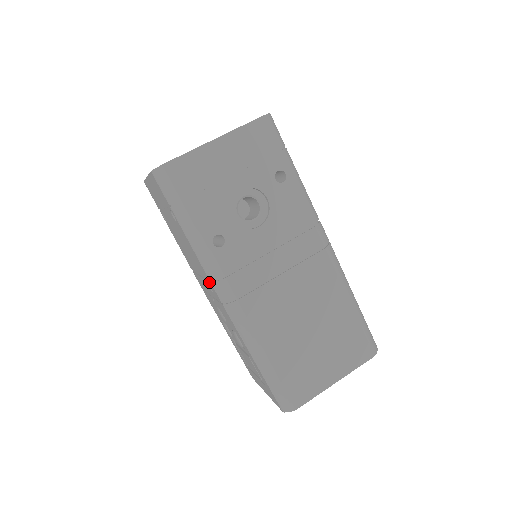
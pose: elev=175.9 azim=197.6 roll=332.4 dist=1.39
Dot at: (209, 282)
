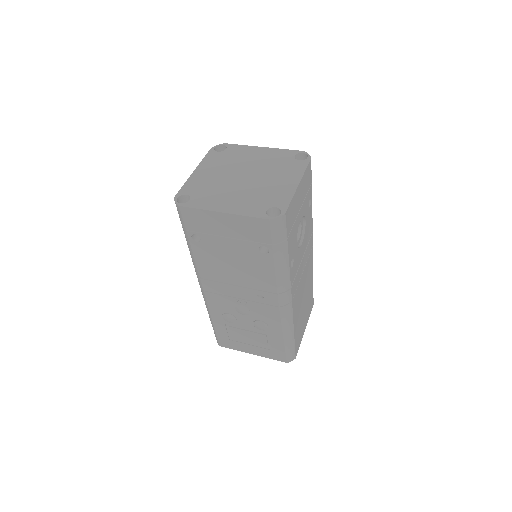
Dot at: (271, 293)
